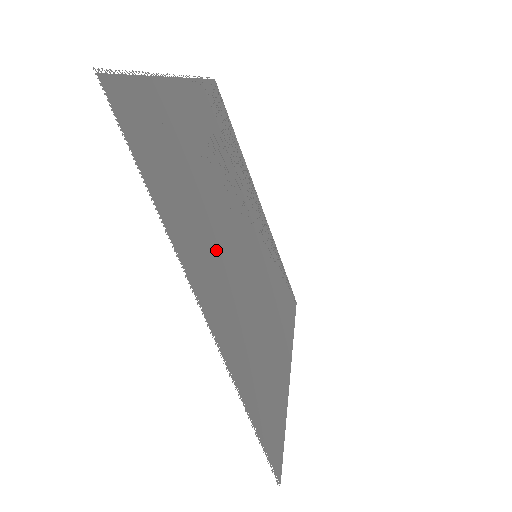
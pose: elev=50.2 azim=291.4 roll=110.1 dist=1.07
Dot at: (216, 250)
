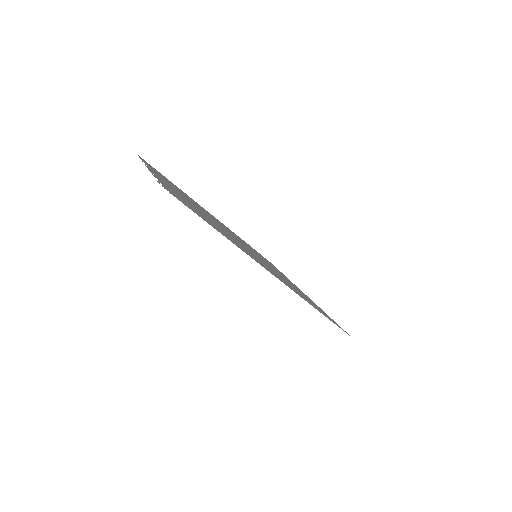
Dot at: occluded
